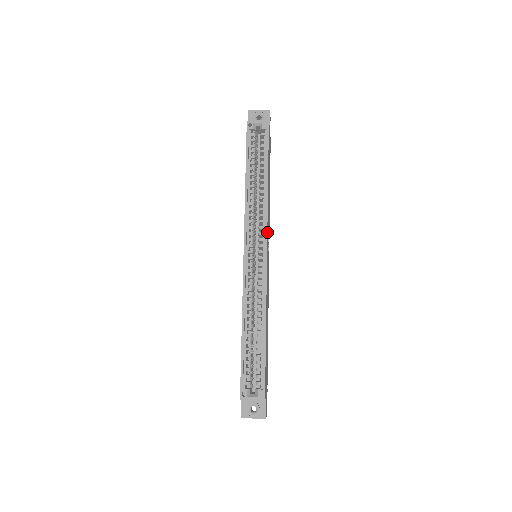
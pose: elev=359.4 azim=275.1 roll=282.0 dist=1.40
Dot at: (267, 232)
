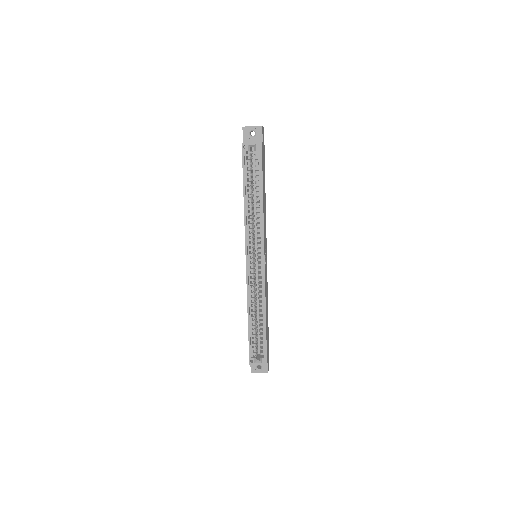
Dot at: (264, 244)
